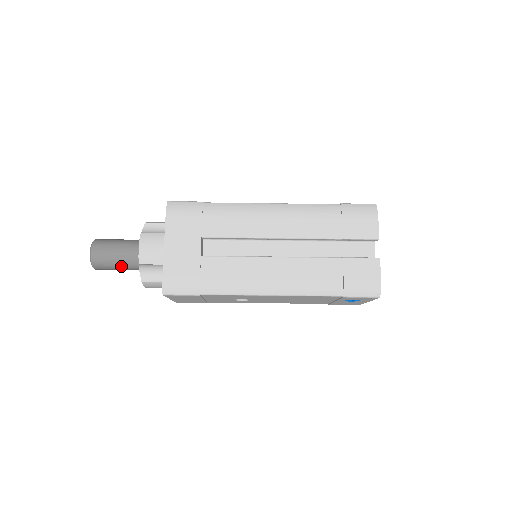
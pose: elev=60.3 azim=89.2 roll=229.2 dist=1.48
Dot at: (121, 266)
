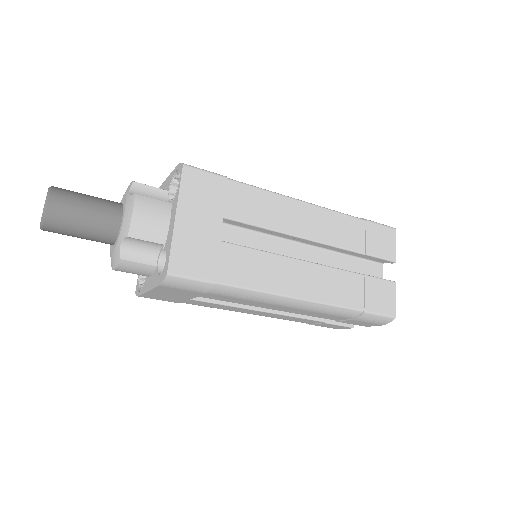
Dot at: occluded
